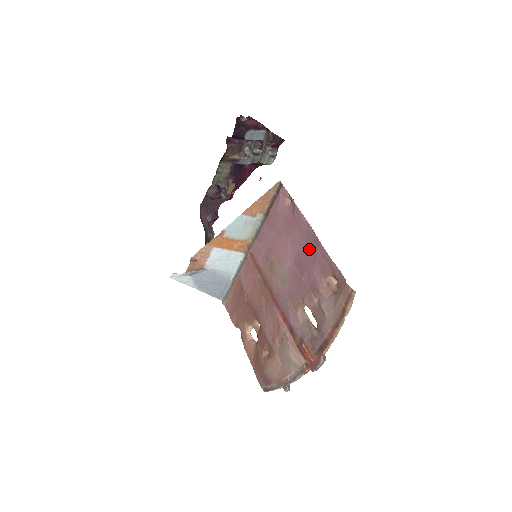
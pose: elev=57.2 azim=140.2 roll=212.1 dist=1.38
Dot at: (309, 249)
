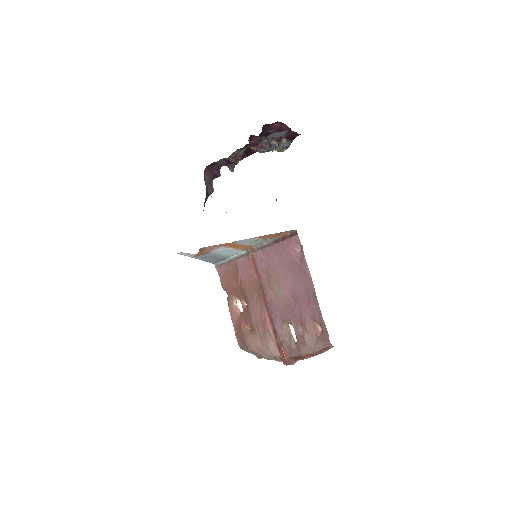
Dot at: (306, 295)
